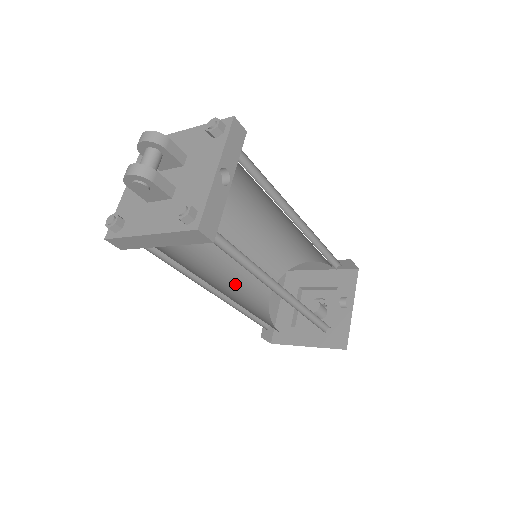
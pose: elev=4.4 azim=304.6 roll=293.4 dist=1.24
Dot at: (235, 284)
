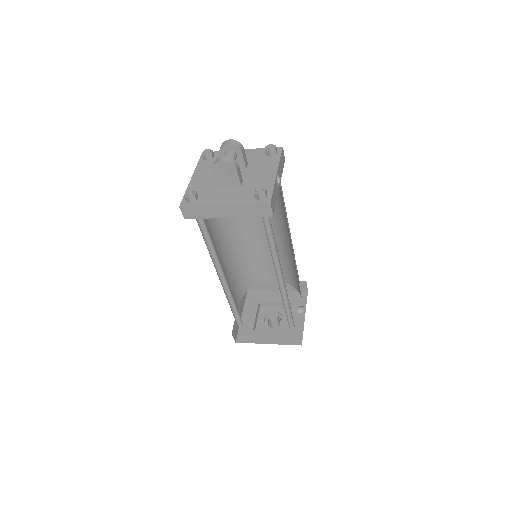
Dot at: occluded
